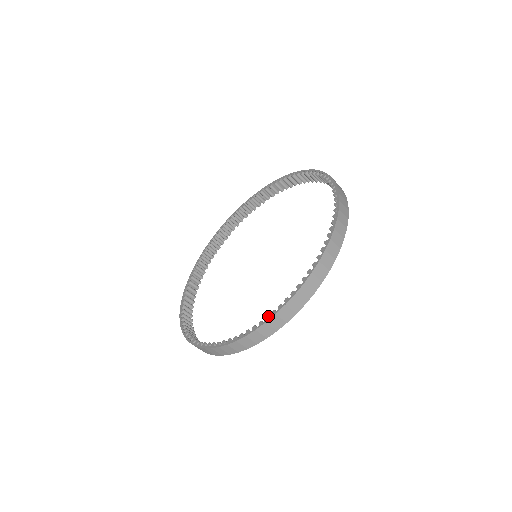
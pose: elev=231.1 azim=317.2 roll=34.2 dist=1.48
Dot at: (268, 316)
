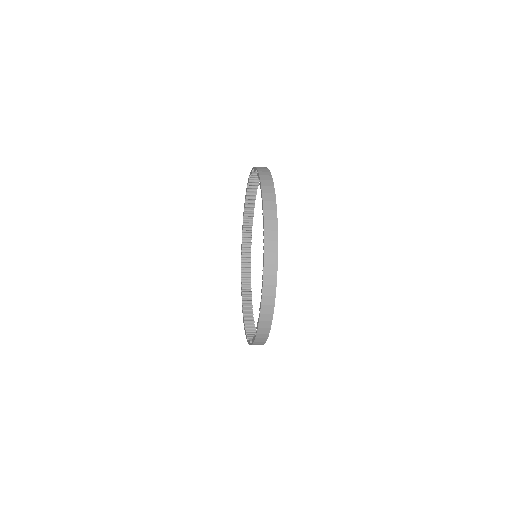
Dot at: (245, 332)
